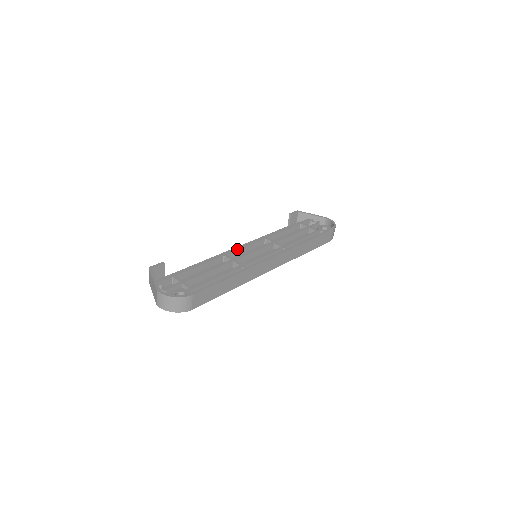
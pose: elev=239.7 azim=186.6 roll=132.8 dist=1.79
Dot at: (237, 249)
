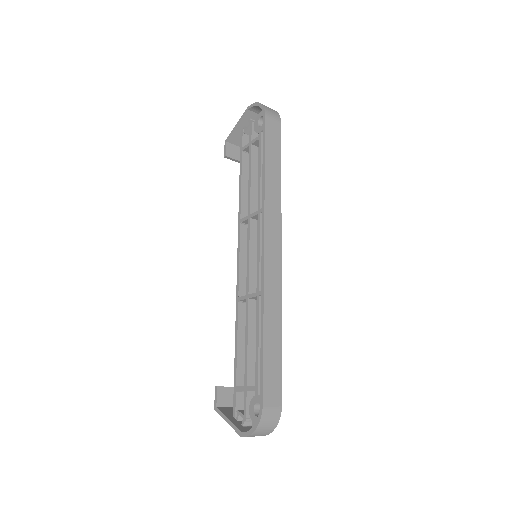
Dot at: (238, 276)
